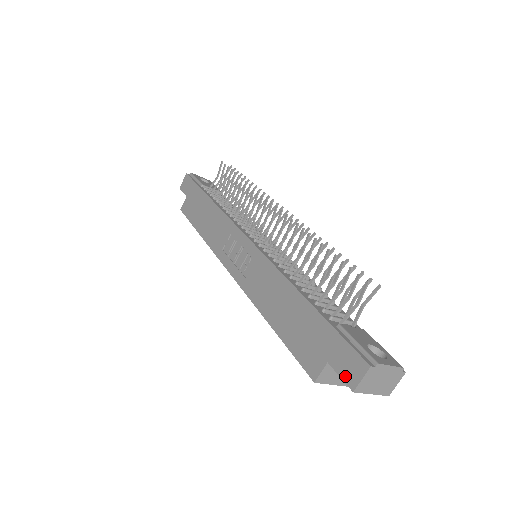
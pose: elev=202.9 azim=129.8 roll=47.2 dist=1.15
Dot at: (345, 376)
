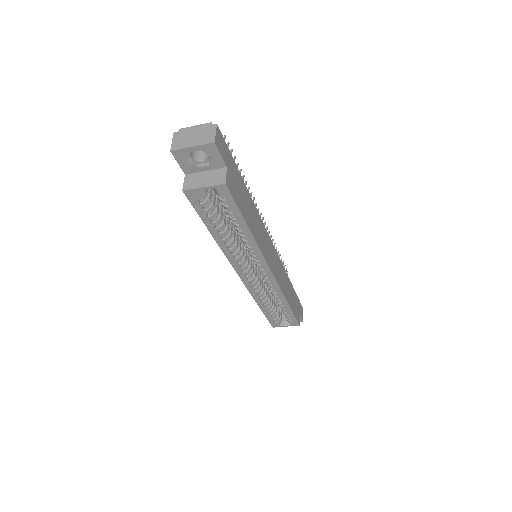
Dot at: (176, 158)
